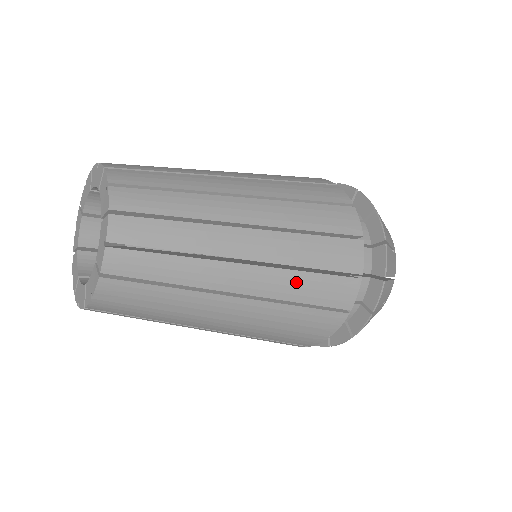
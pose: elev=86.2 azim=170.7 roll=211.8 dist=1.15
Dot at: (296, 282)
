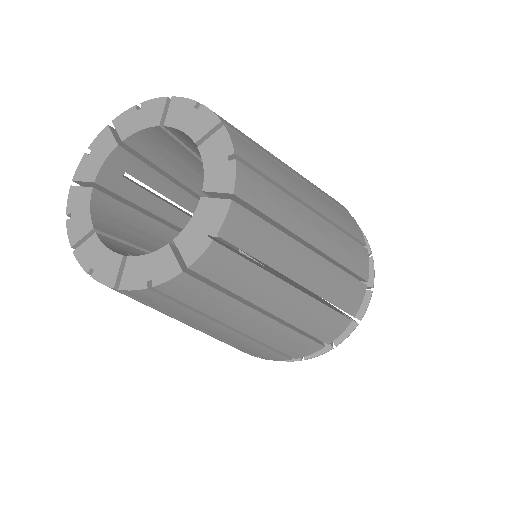
Dot at: occluded
